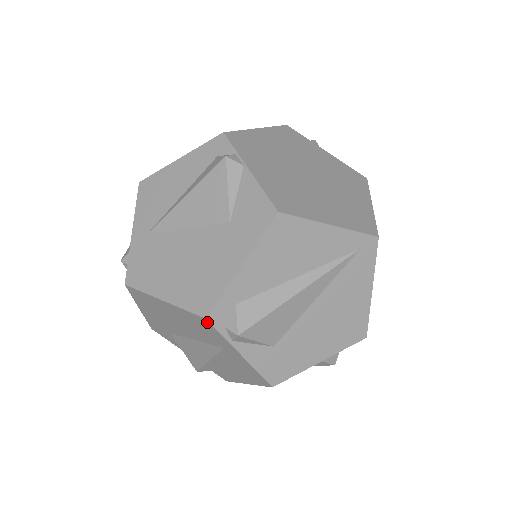
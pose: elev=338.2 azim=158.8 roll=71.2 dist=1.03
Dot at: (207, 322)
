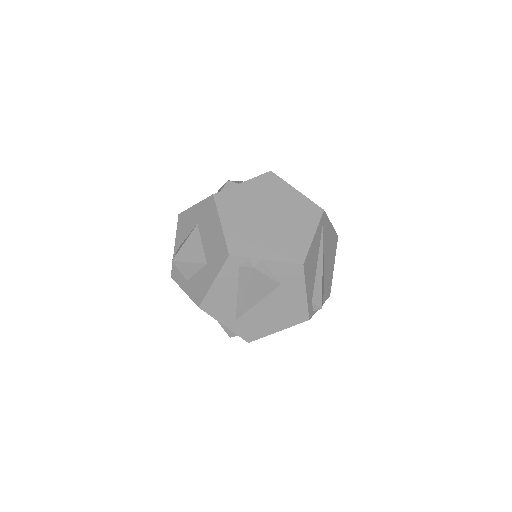
Dot at: (308, 319)
